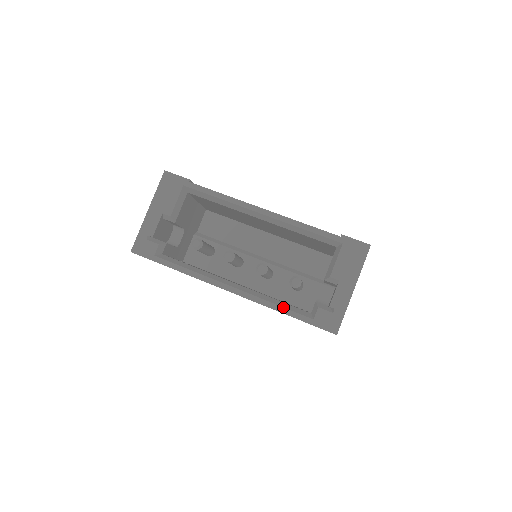
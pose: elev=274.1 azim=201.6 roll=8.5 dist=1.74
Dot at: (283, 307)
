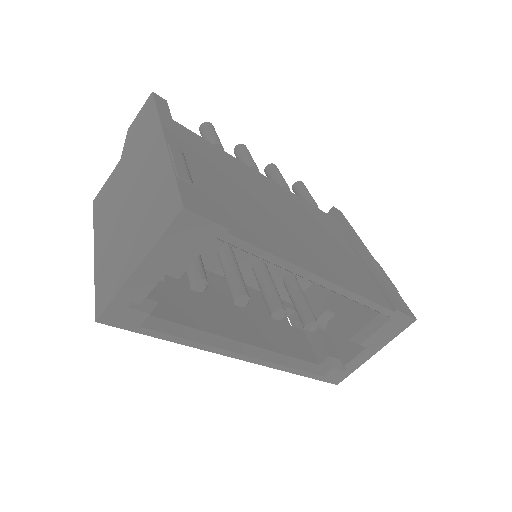
Dot at: (297, 370)
